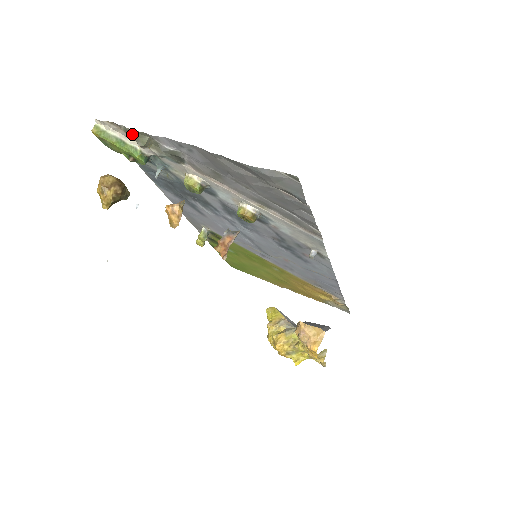
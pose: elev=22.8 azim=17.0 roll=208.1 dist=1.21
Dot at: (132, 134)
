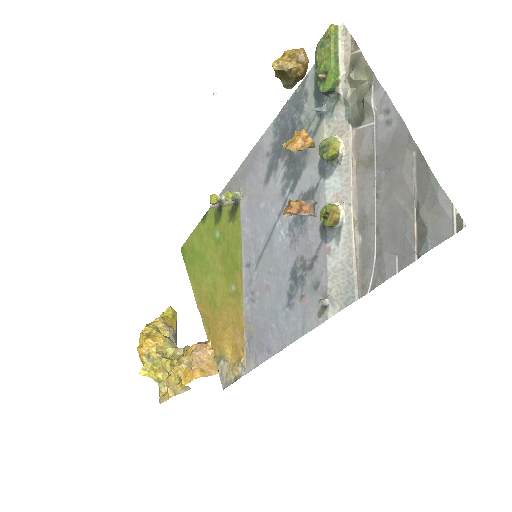
Dot at: (359, 63)
